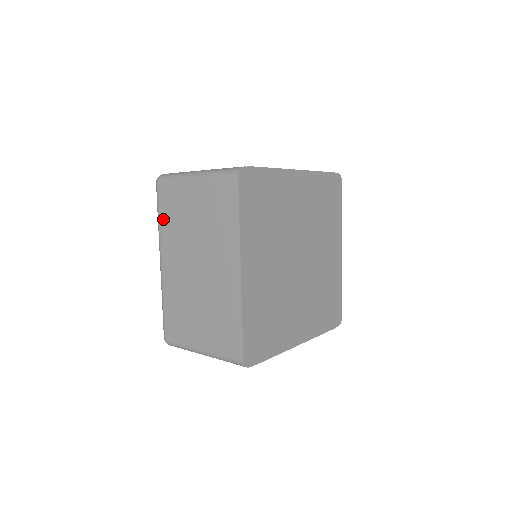
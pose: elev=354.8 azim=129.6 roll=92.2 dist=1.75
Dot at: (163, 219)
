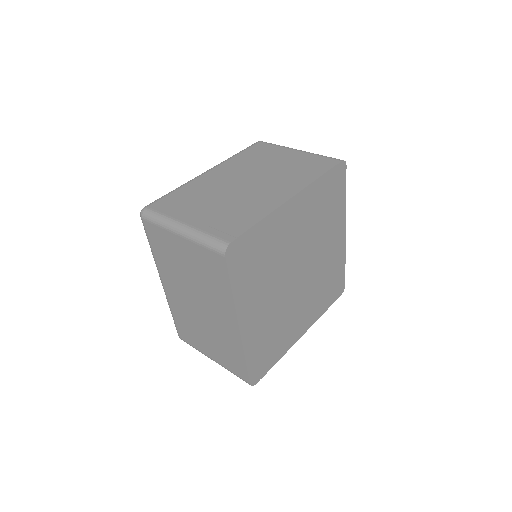
Dot at: (156, 252)
